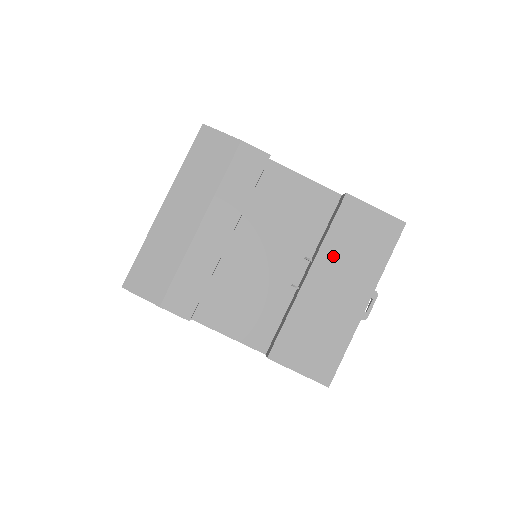
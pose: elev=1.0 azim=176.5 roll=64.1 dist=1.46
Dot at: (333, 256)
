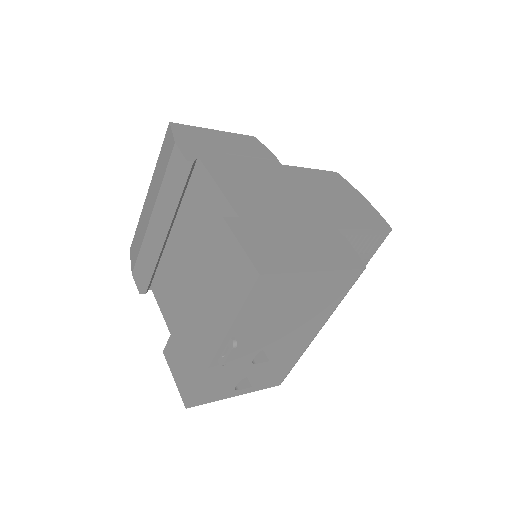
Dot at: (205, 283)
